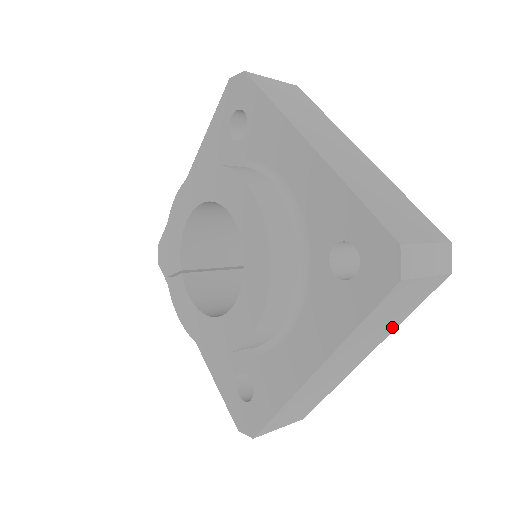
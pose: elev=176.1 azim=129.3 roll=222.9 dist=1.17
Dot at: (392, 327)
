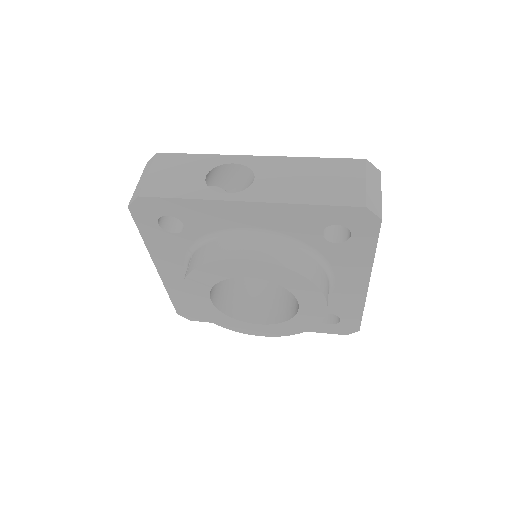
Dot at: occluded
